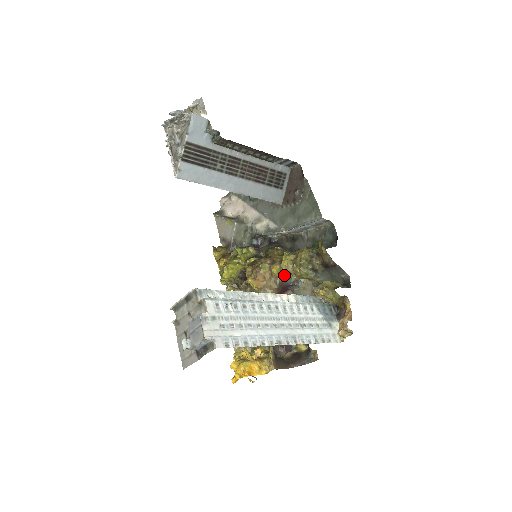
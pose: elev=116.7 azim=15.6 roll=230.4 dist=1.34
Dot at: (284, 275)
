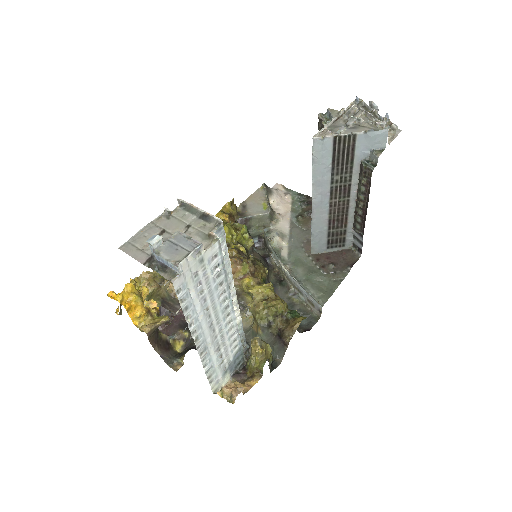
Dot at: occluded
